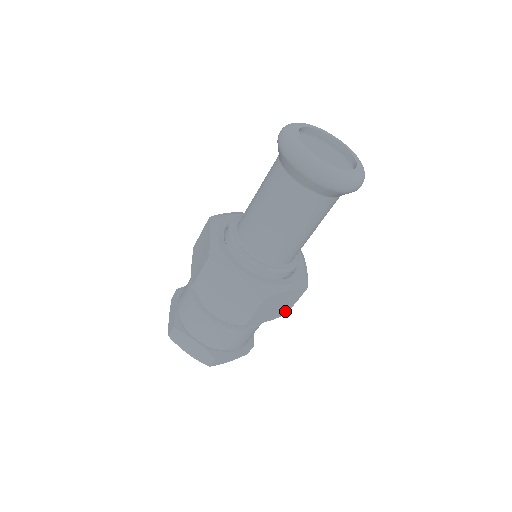
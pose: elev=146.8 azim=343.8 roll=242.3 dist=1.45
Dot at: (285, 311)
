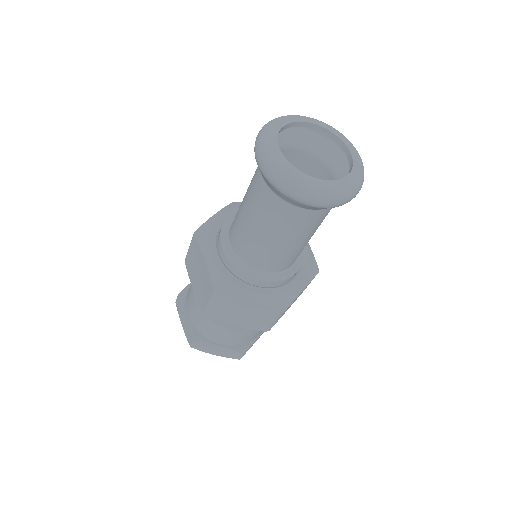
Dot at: (262, 326)
